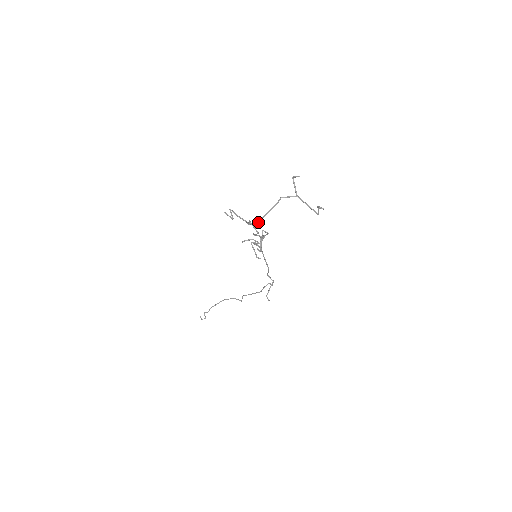
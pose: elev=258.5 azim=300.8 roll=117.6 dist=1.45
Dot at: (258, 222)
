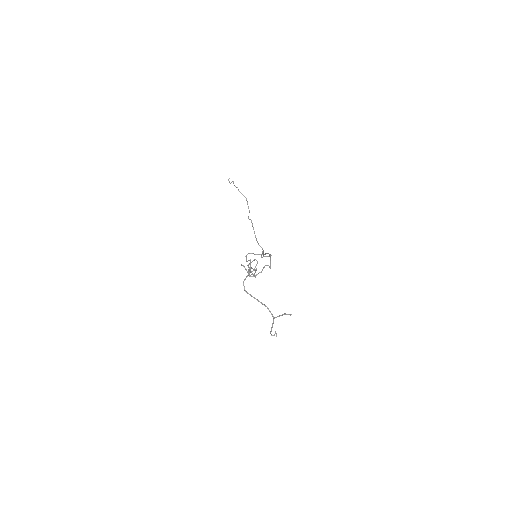
Dot at: (245, 291)
